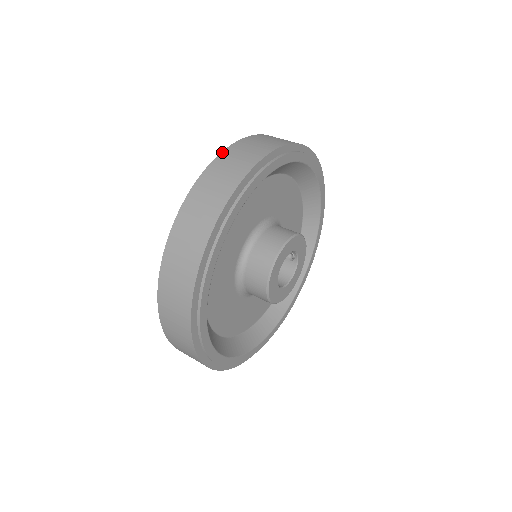
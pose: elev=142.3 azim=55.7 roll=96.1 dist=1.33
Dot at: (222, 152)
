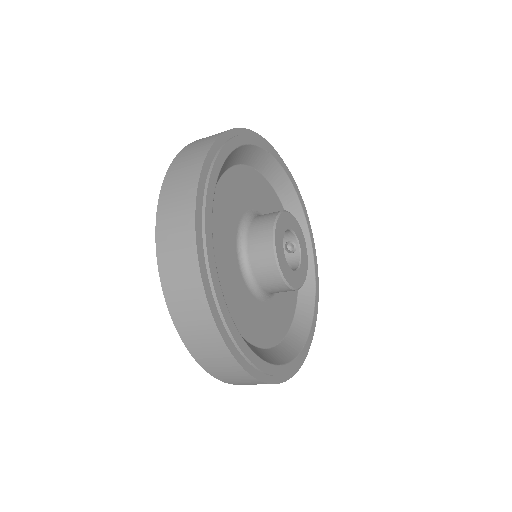
Dot at: occluded
